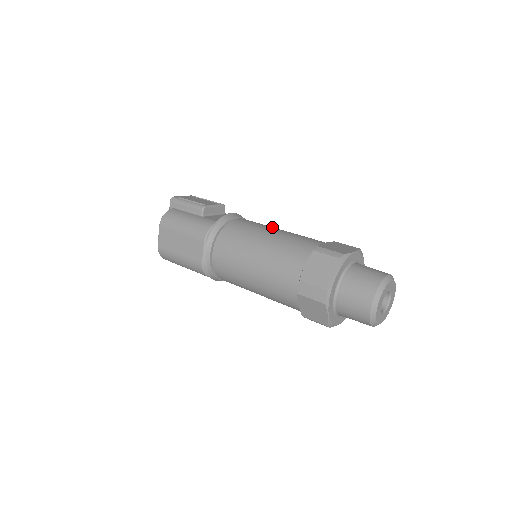
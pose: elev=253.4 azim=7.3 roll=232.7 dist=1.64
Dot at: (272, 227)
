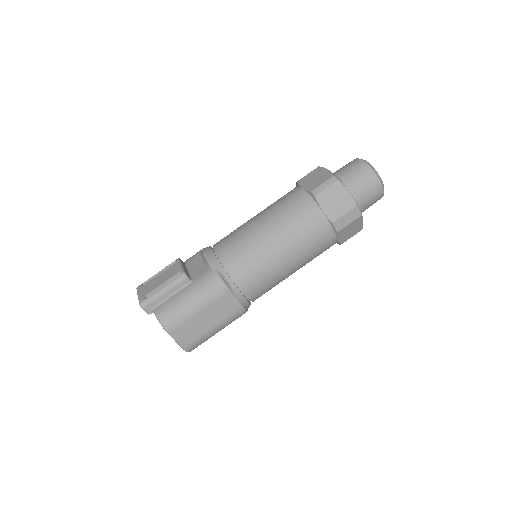
Dot at: (248, 223)
